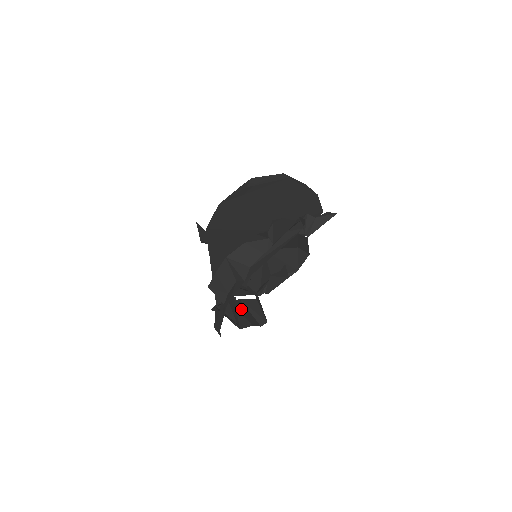
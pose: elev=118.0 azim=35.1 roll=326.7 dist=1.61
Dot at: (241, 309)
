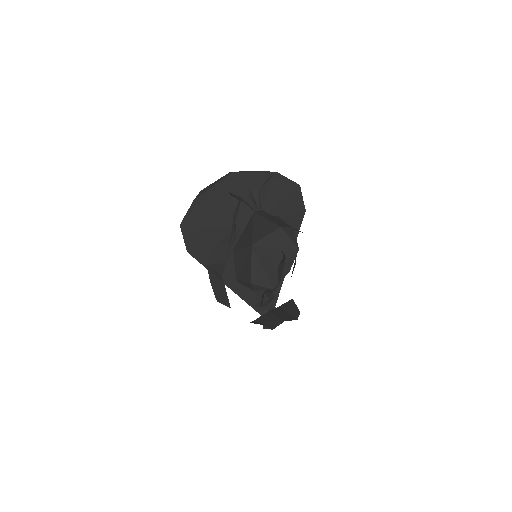
Dot at: (277, 313)
